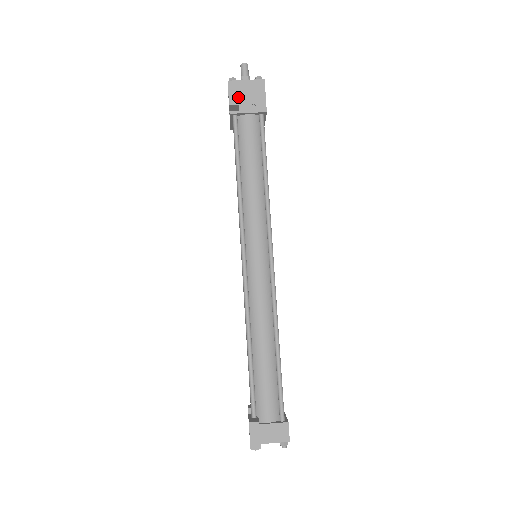
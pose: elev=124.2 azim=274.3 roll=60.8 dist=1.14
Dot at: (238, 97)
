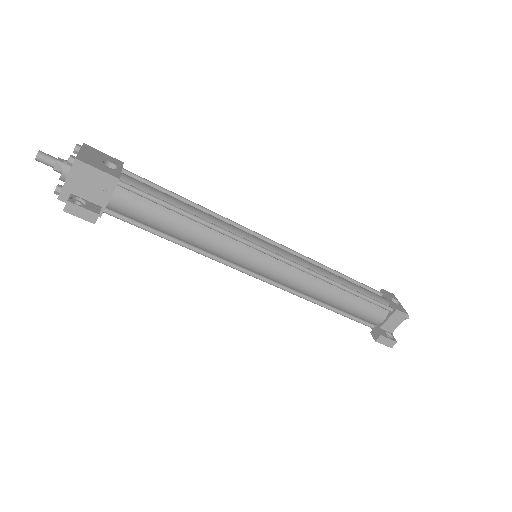
Dot at: (84, 199)
